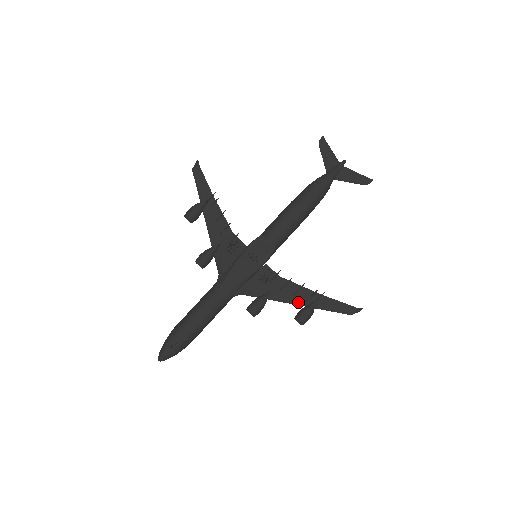
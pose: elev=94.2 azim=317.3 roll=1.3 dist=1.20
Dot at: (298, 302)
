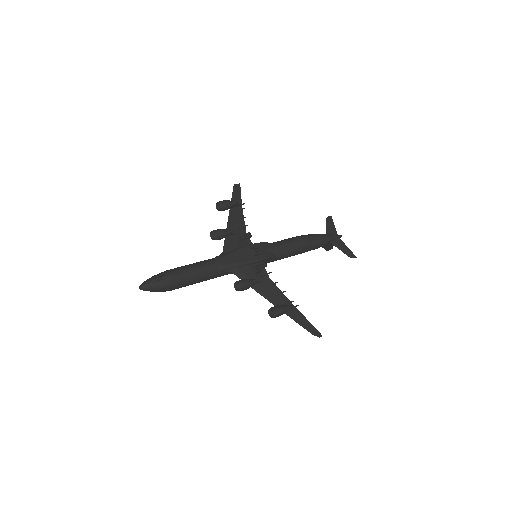
Dot at: (275, 302)
